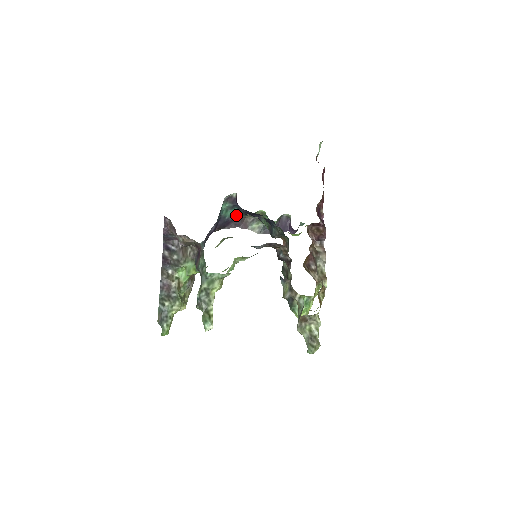
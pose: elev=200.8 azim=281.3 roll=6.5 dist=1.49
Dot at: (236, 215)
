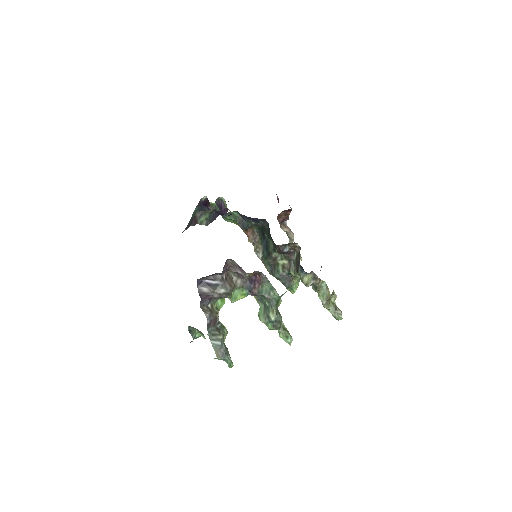
Dot at: occluded
